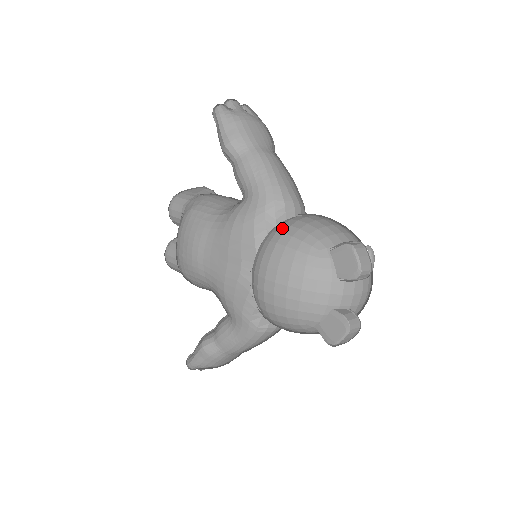
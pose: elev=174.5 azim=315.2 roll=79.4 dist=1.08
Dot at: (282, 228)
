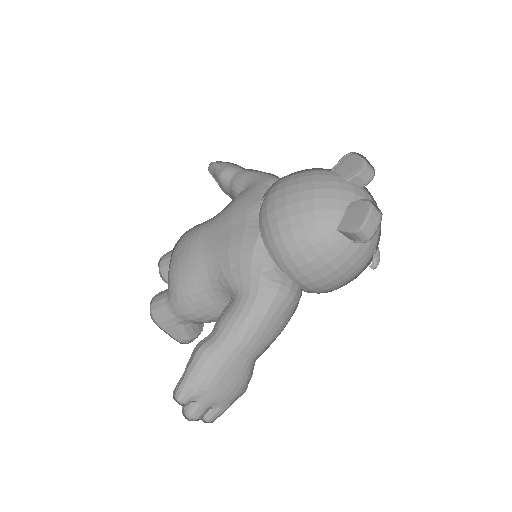
Dot at: occluded
